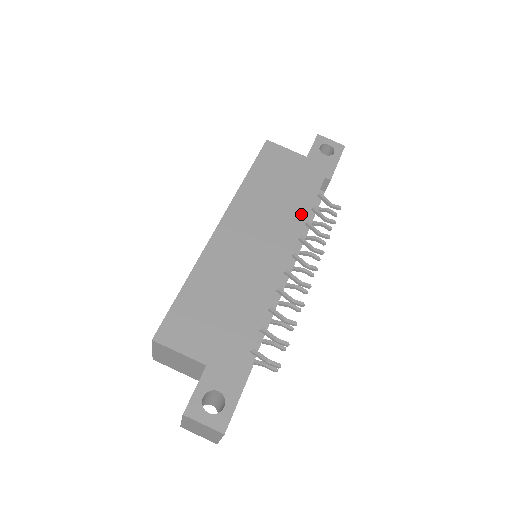
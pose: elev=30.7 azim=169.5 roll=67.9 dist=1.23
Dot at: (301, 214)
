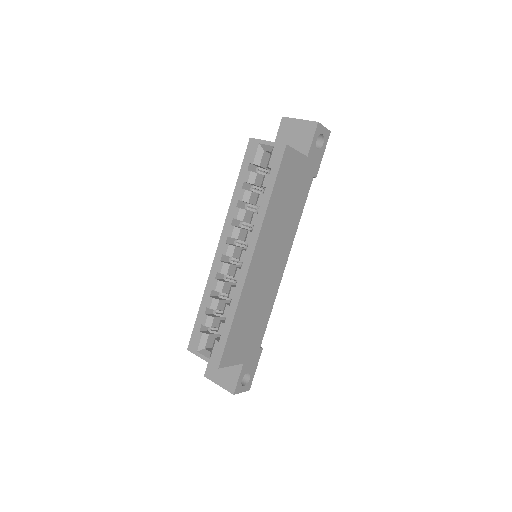
Dot at: (296, 224)
